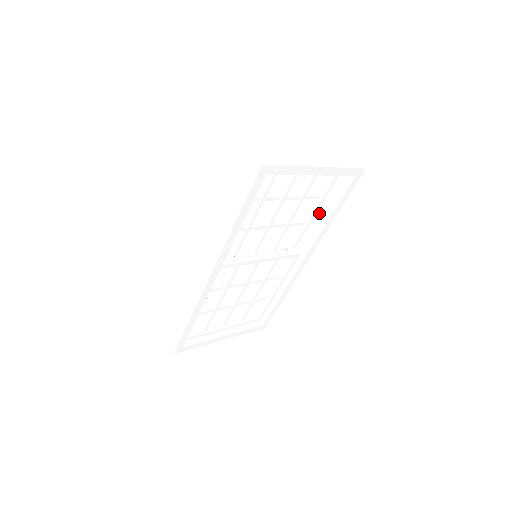
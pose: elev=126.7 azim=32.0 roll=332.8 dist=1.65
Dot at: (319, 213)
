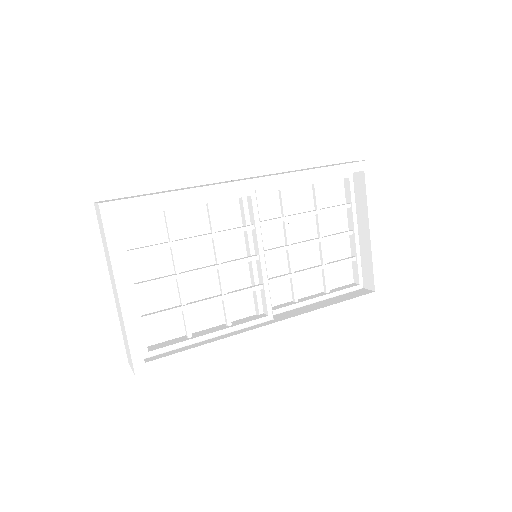
Dot at: (318, 303)
